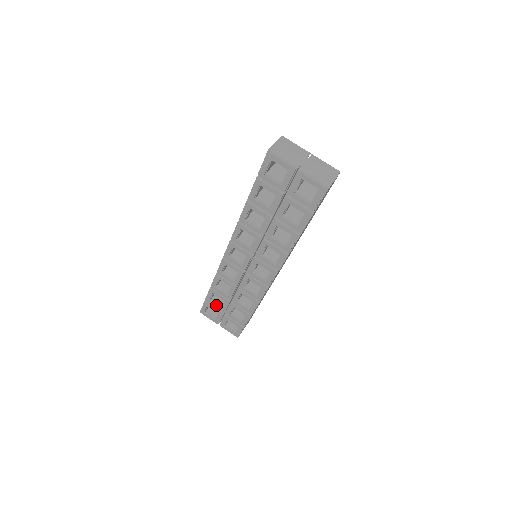
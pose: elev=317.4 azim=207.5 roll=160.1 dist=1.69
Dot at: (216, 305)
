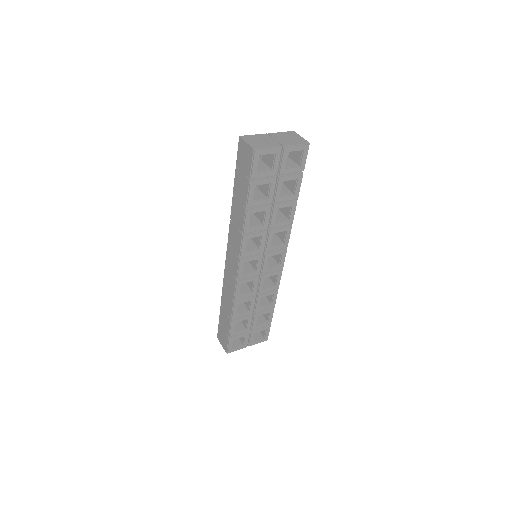
Dot at: (241, 331)
